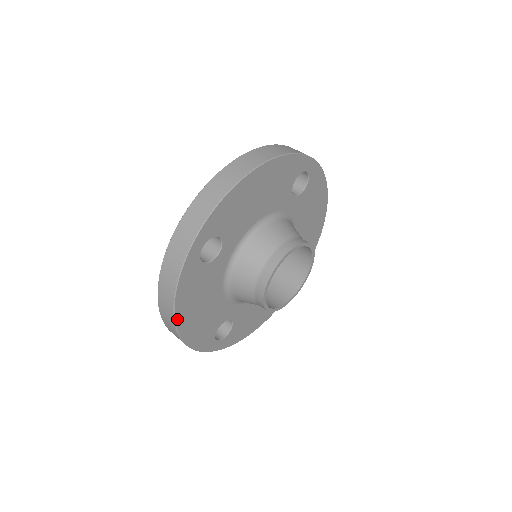
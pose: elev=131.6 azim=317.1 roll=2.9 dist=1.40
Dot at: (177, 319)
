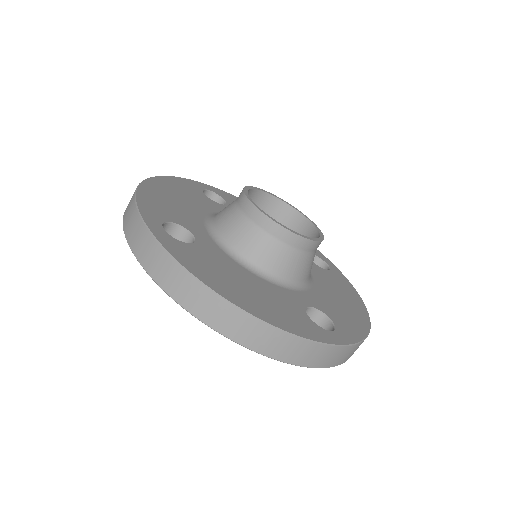
Dot at: (225, 297)
